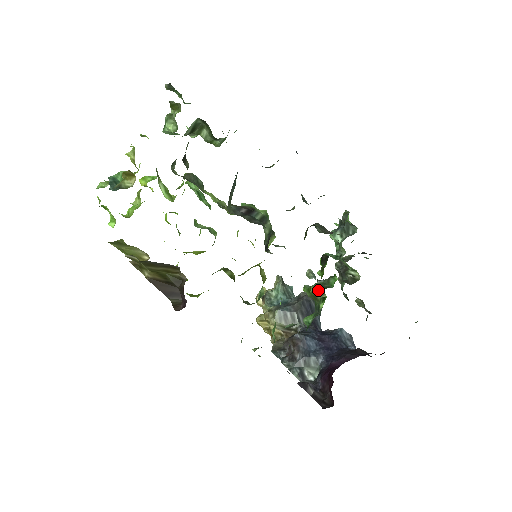
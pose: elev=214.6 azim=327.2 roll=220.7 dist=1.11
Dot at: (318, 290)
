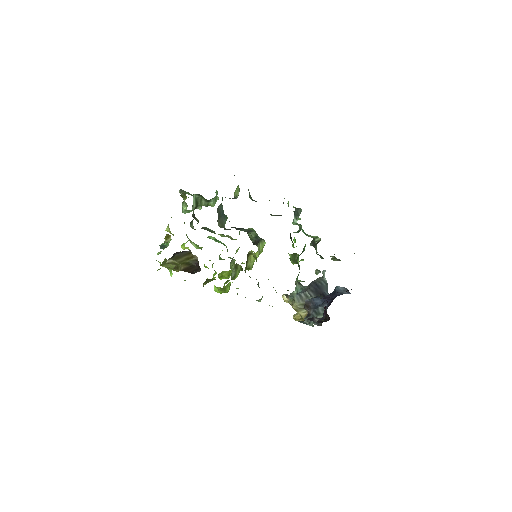
Dot at: (323, 277)
